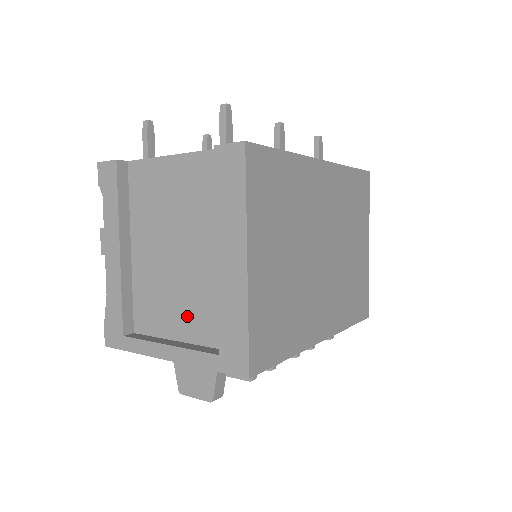
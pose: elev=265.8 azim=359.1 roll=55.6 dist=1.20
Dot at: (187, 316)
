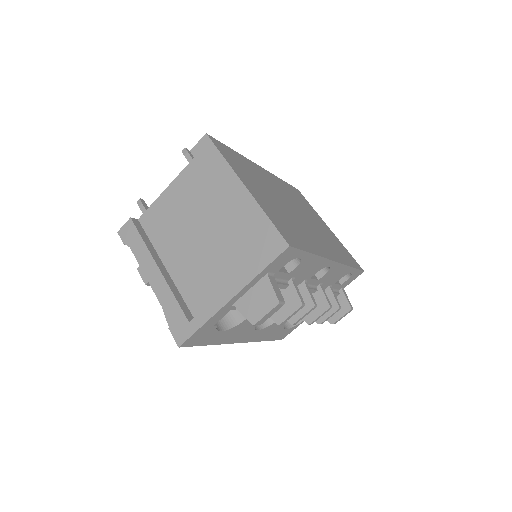
Dot at: (228, 266)
